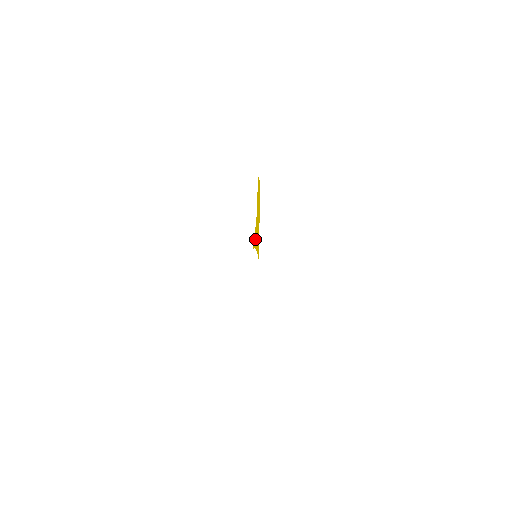
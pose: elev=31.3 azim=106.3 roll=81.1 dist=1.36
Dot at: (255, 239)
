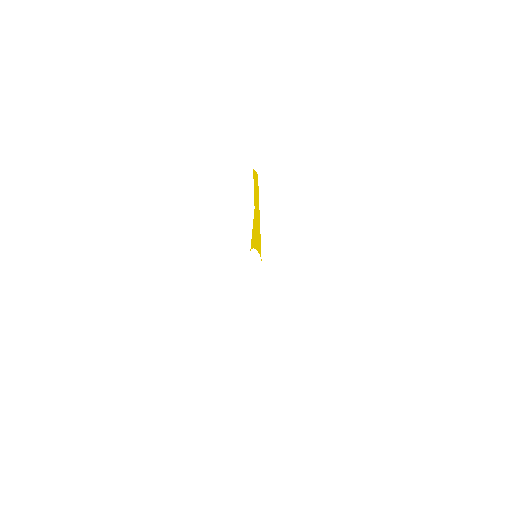
Dot at: (253, 239)
